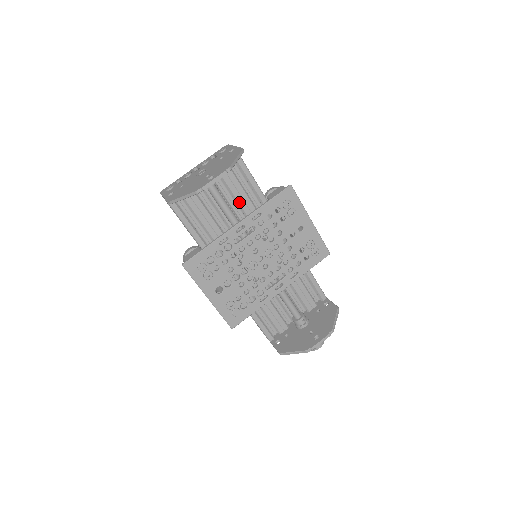
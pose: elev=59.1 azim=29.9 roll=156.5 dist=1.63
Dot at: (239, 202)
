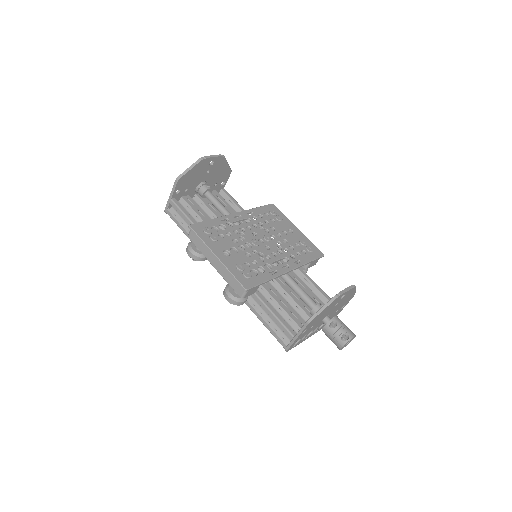
Dot at: occluded
